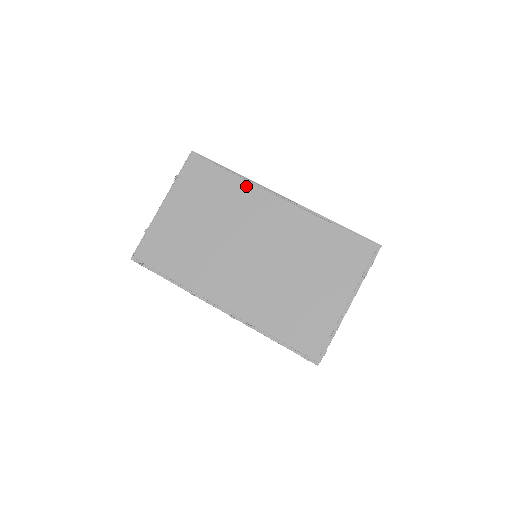
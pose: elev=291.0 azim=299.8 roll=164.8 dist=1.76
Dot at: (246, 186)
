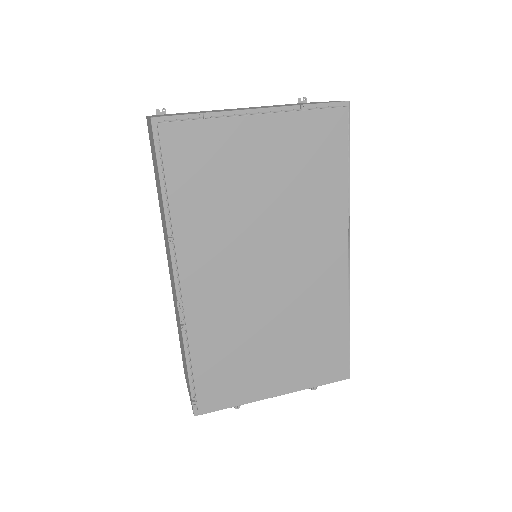
Dot at: (342, 209)
